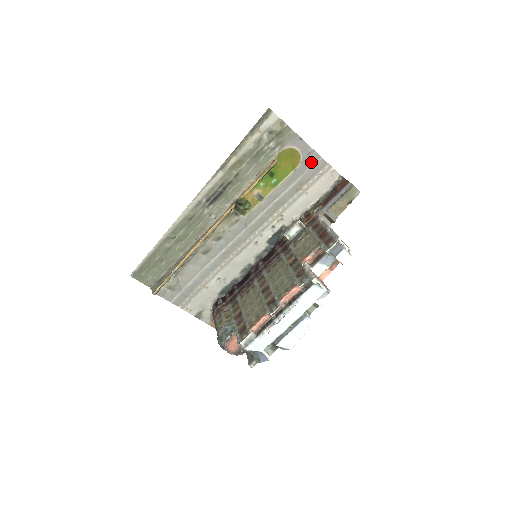
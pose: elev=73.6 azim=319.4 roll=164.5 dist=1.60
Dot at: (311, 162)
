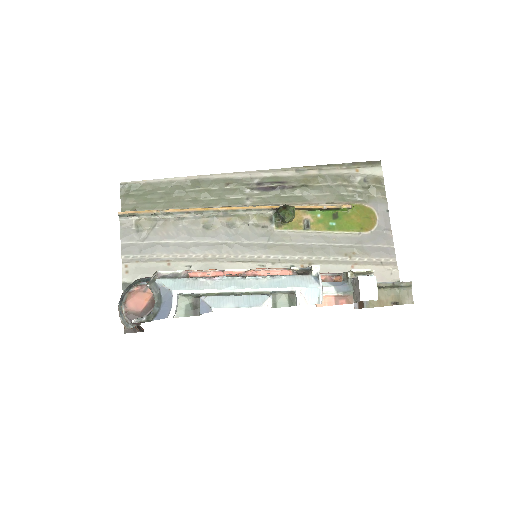
Dot at: (381, 241)
